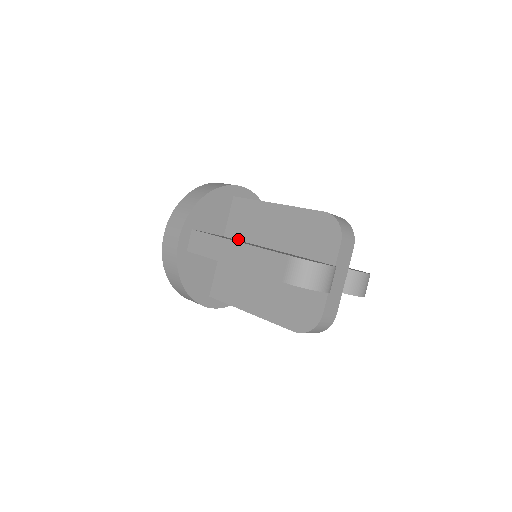
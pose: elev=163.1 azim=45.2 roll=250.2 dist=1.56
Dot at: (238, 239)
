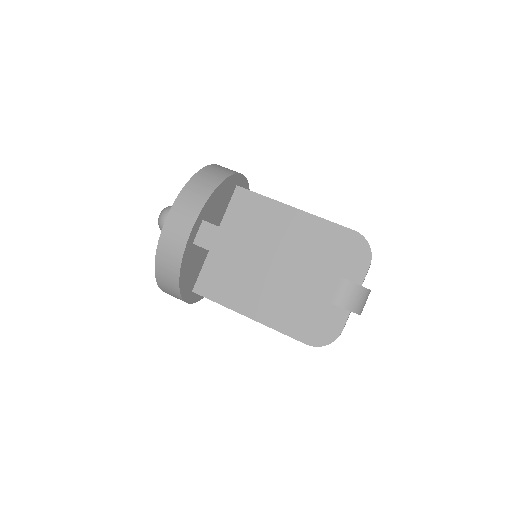
Dot at: (240, 235)
